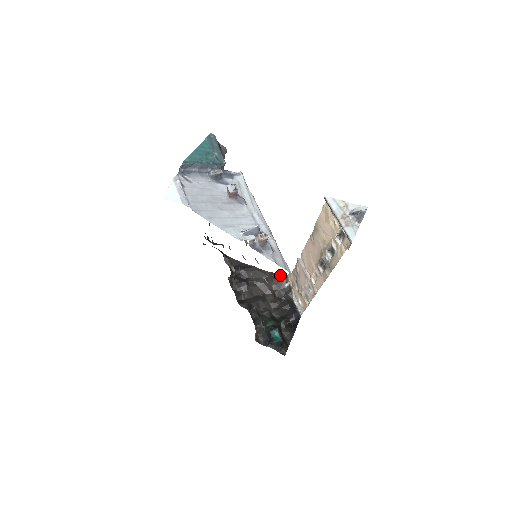
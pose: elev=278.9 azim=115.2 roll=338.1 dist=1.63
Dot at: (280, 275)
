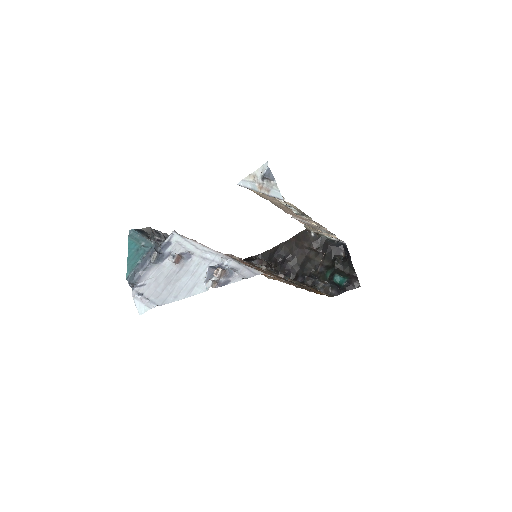
Dot at: (301, 232)
